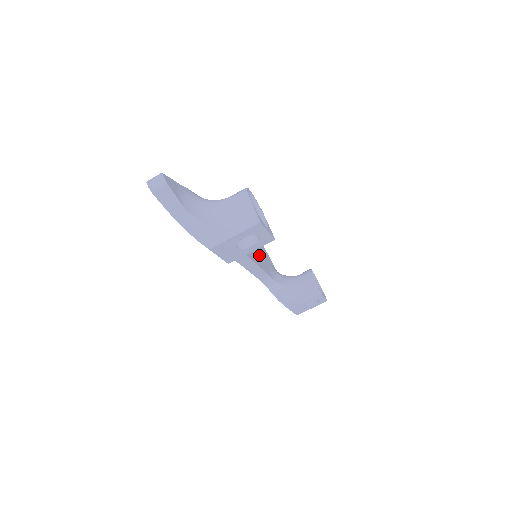
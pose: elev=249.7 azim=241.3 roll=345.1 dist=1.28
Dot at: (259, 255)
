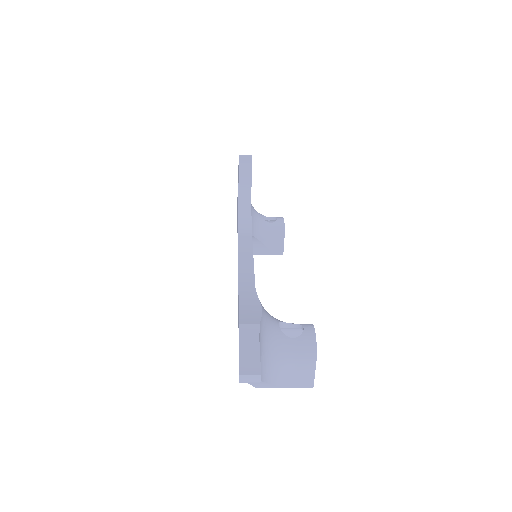
Dot at: occluded
